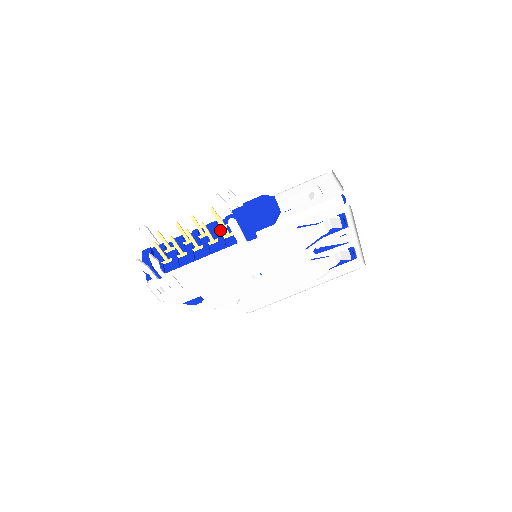
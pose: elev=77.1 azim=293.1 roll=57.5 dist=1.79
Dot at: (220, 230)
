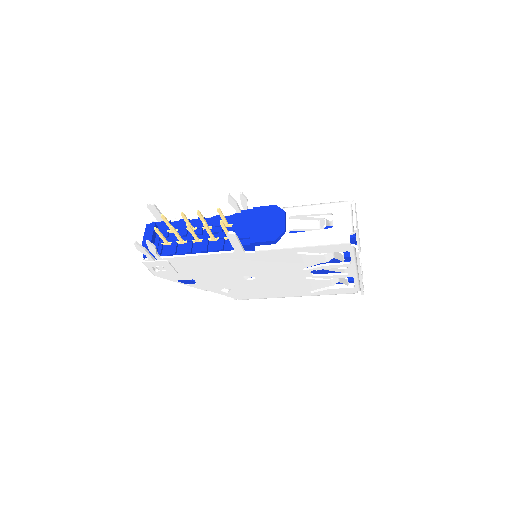
Dot at: occluded
